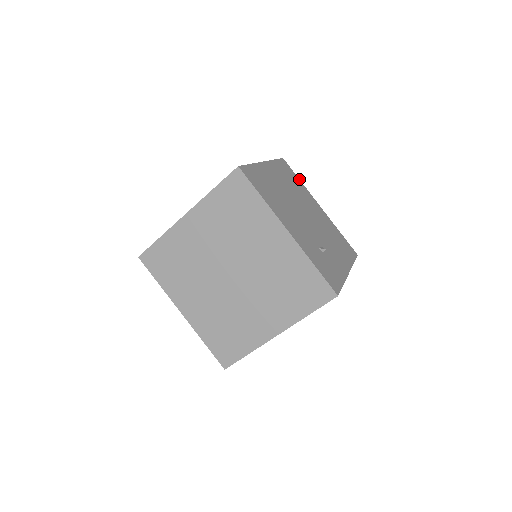
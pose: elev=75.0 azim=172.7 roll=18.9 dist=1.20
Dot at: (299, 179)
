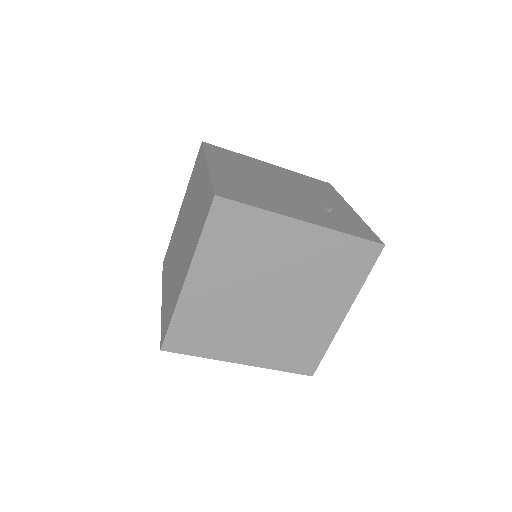
Dot at: (232, 151)
